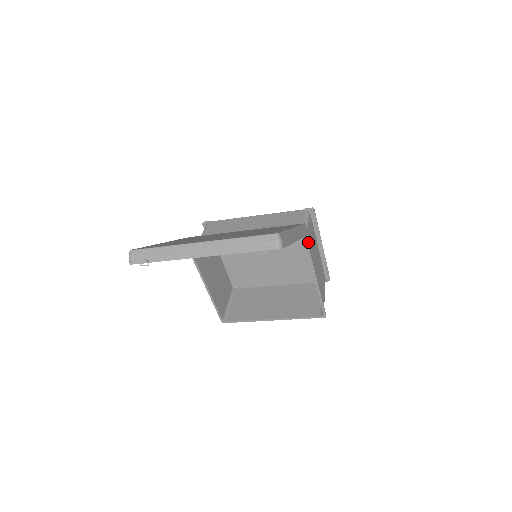
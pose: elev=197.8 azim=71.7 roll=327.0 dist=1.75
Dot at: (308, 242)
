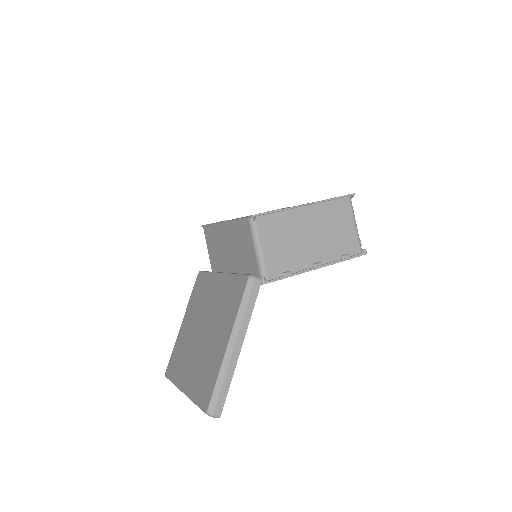
Dot at: (273, 267)
